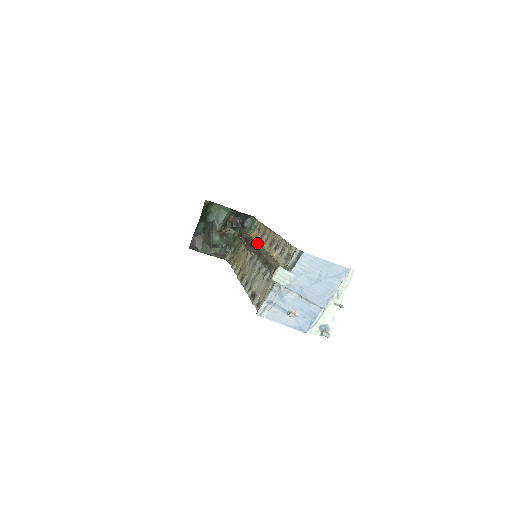
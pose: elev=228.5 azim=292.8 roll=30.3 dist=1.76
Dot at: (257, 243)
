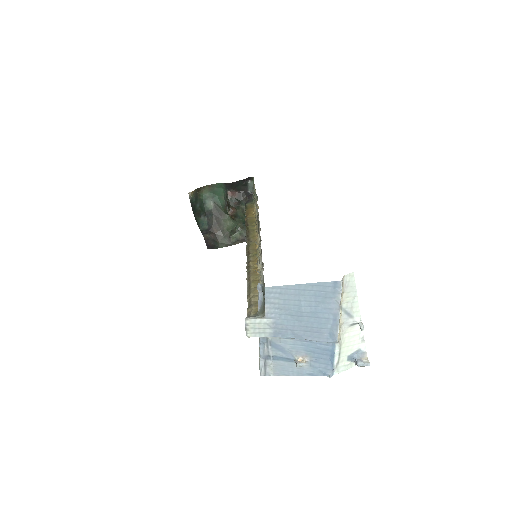
Dot at: (252, 235)
